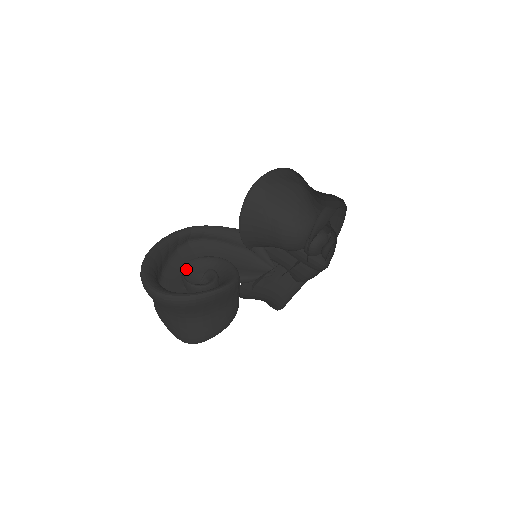
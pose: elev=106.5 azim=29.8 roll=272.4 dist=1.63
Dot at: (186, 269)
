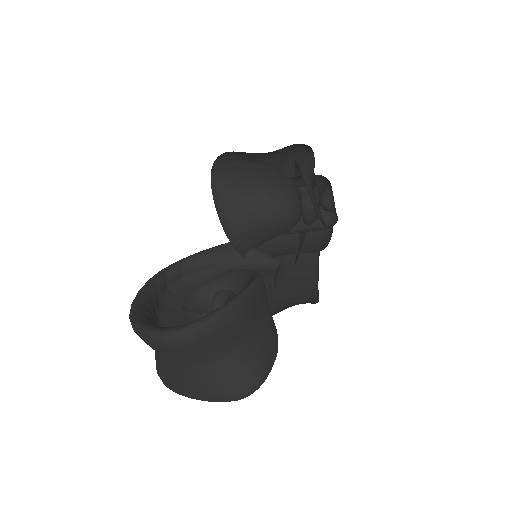
Dot at: (188, 308)
